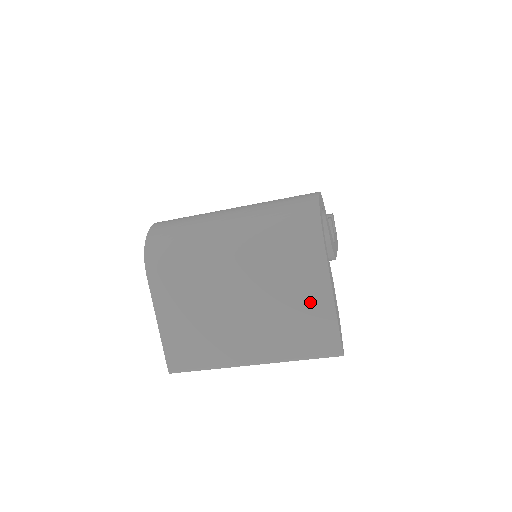
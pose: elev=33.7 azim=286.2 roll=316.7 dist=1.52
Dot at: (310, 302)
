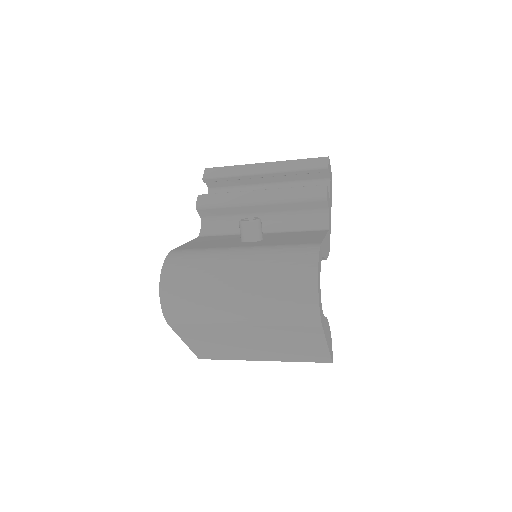
Dot at: (308, 345)
